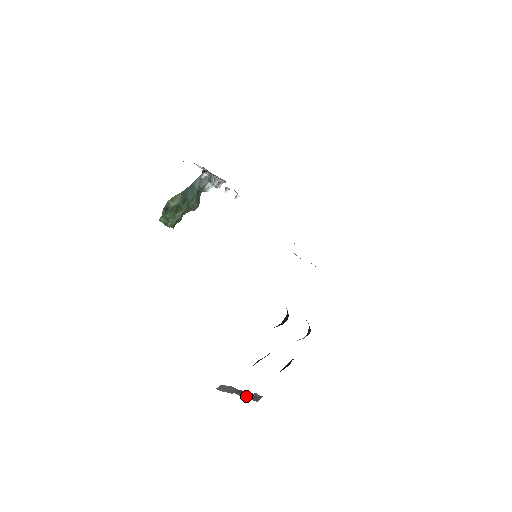
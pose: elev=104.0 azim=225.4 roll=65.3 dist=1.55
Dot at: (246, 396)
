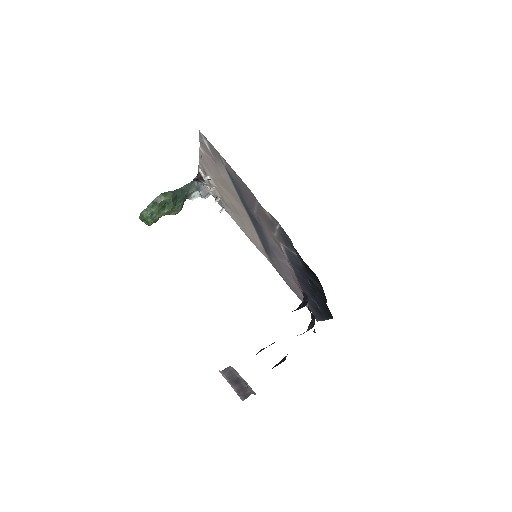
Dot at: (239, 390)
